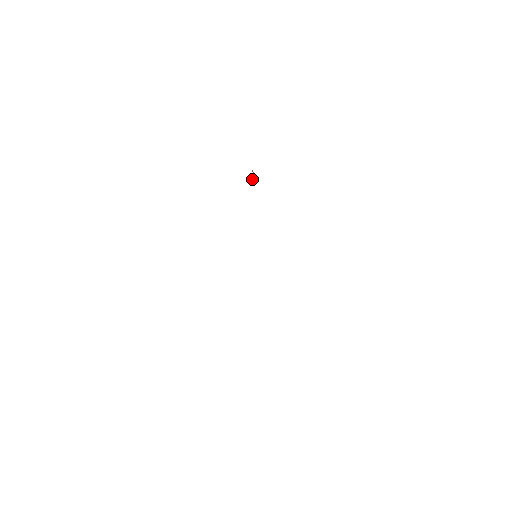
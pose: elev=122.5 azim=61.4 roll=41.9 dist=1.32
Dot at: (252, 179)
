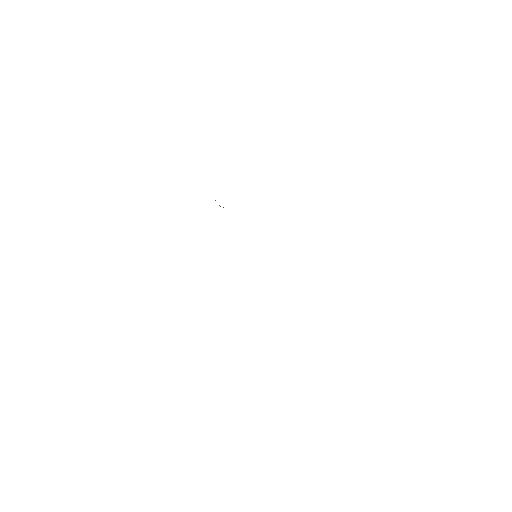
Dot at: occluded
